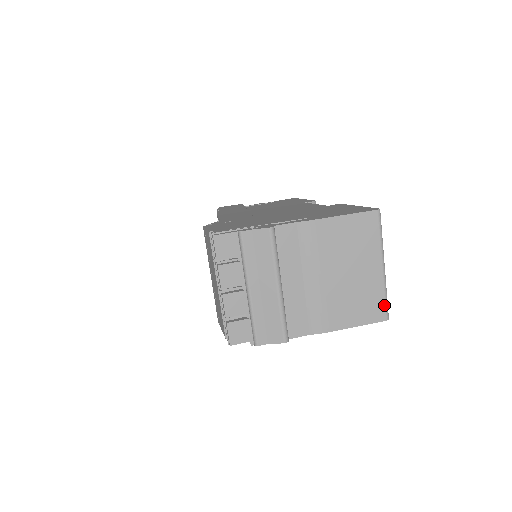
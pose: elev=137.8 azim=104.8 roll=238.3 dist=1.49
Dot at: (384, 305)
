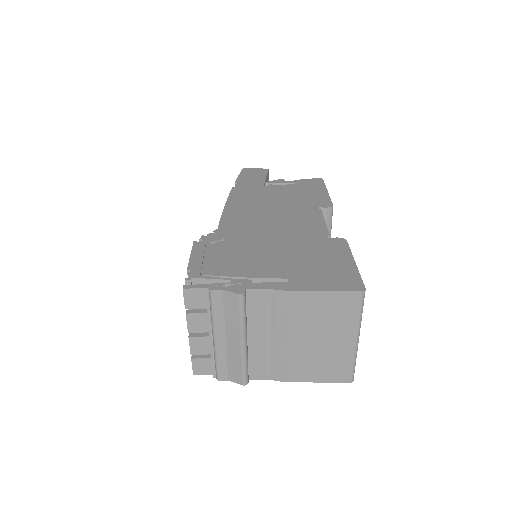
Dot at: (350, 371)
